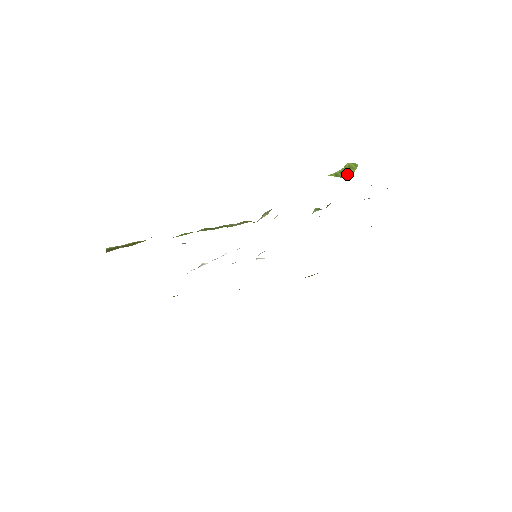
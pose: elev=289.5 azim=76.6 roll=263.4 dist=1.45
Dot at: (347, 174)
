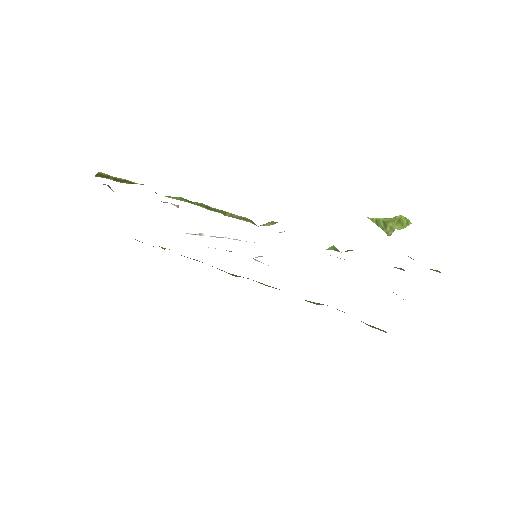
Dot at: (390, 228)
